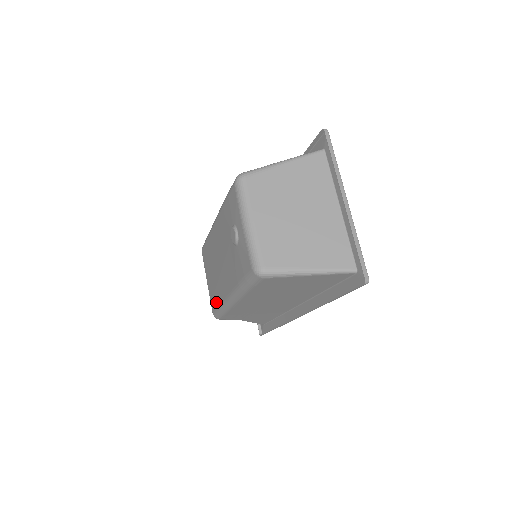
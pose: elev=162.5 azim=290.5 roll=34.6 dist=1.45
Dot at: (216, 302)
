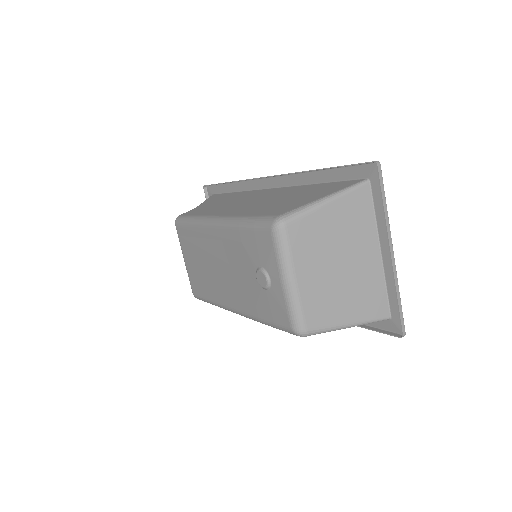
Dot at: (204, 293)
